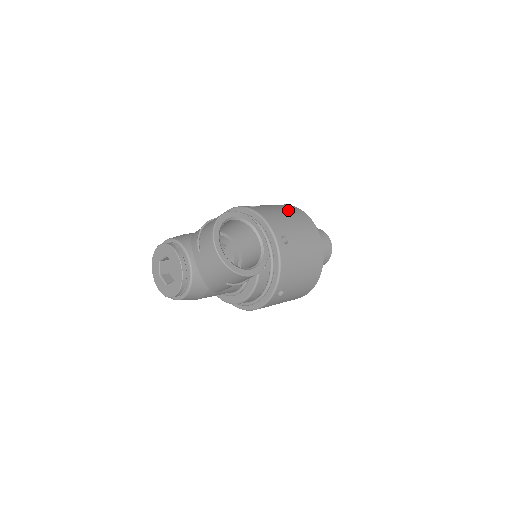
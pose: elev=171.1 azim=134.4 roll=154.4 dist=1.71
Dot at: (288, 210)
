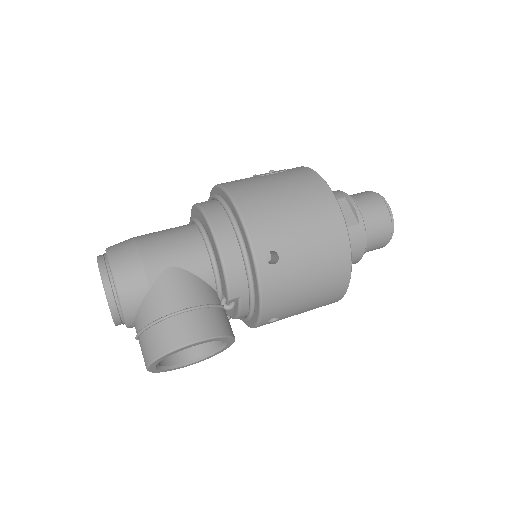
Dot at: (324, 271)
